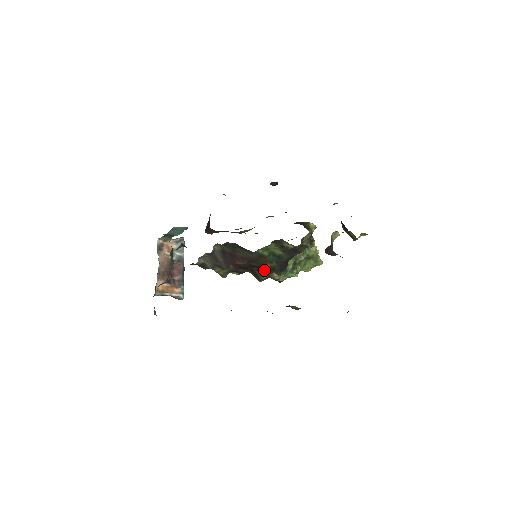
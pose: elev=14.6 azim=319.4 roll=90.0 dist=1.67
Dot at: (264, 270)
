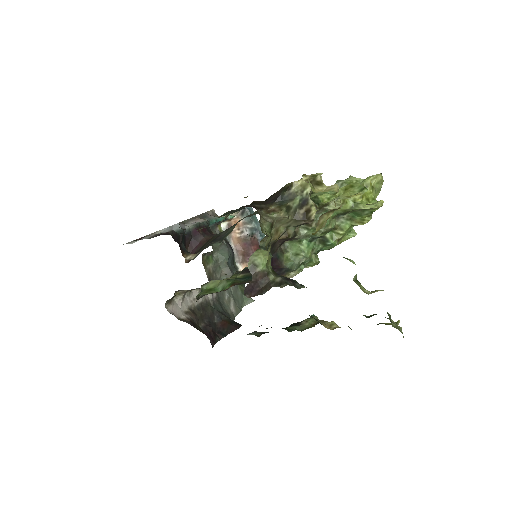
Dot at: occluded
